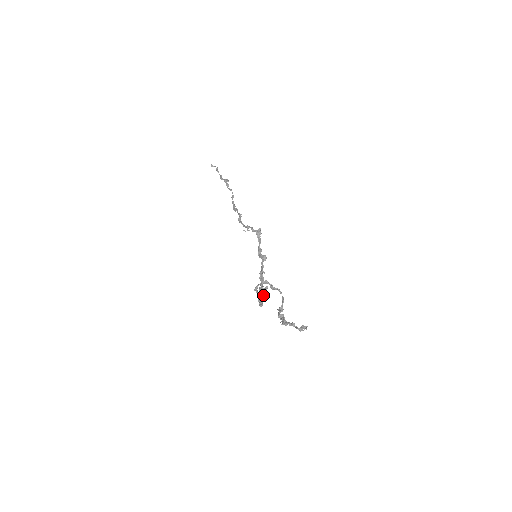
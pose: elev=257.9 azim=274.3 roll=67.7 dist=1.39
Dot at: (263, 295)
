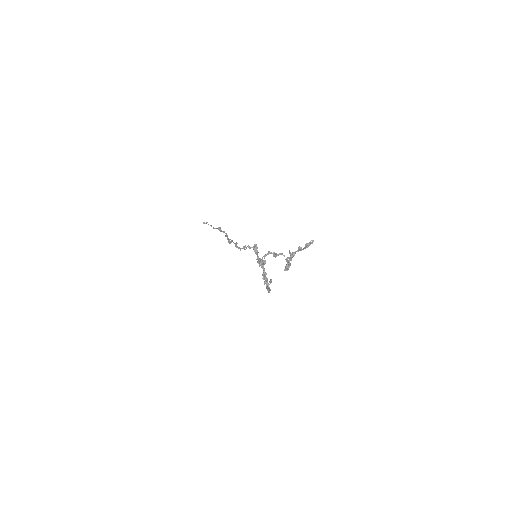
Dot at: (269, 287)
